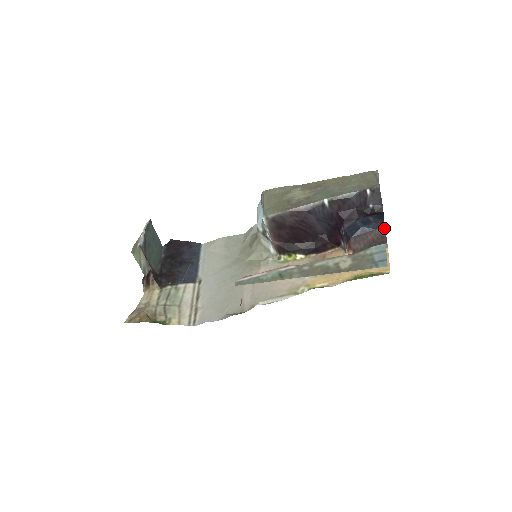
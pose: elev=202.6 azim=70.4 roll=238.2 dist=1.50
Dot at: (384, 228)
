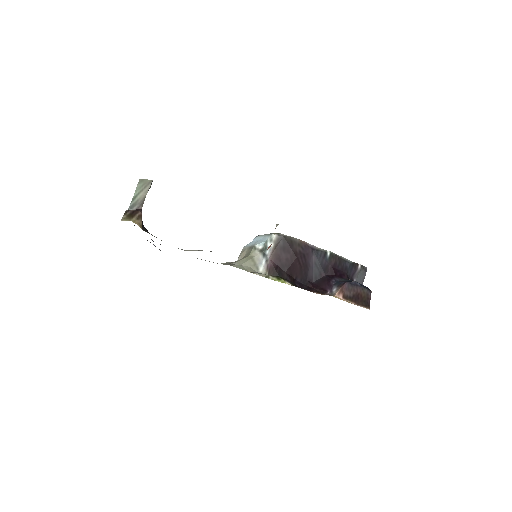
Dot at: (371, 292)
